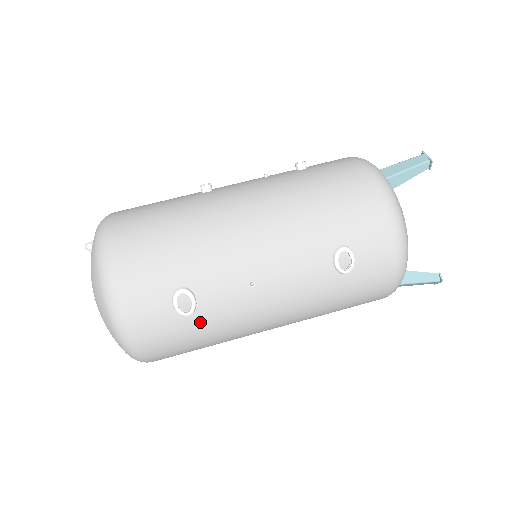
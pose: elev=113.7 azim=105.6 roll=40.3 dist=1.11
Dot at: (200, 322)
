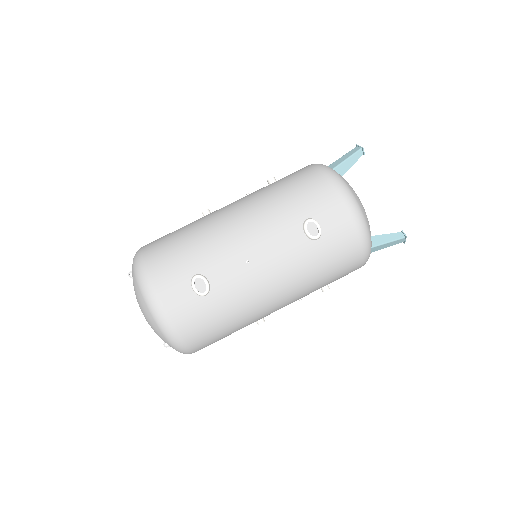
Dot at: (216, 300)
